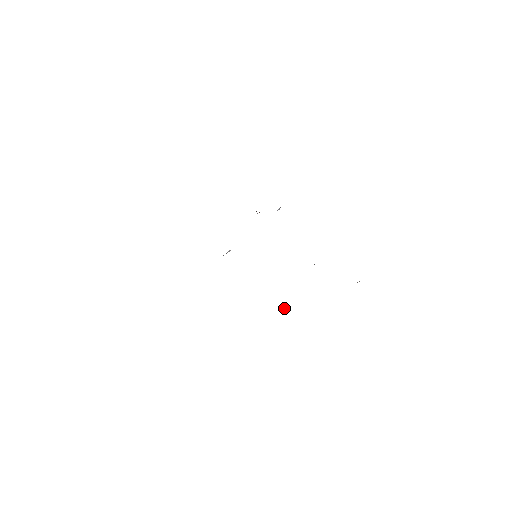
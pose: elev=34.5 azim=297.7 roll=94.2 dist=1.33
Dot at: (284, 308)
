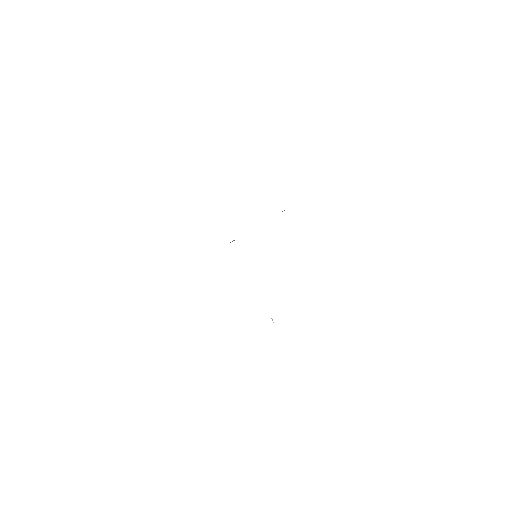
Dot at: (272, 319)
